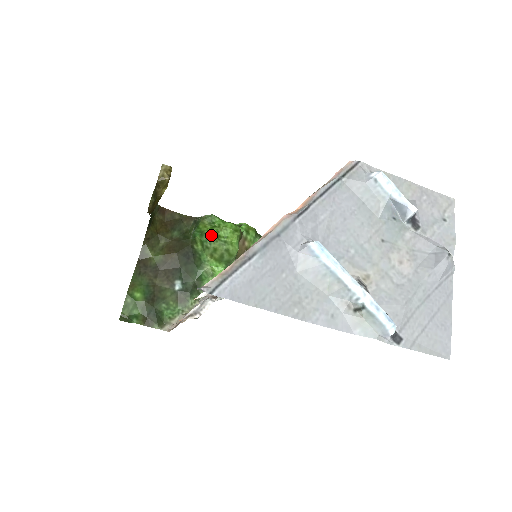
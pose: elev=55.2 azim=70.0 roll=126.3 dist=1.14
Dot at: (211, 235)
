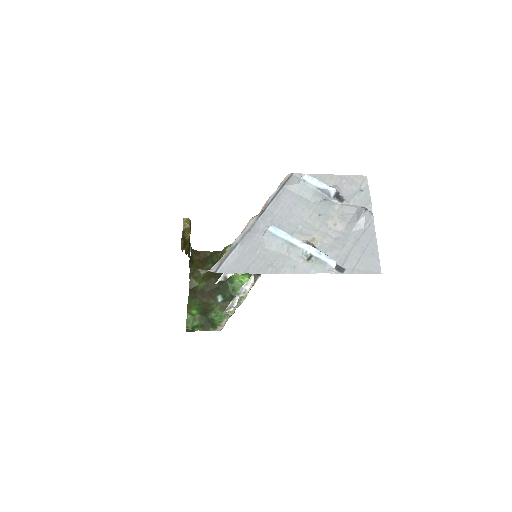
Dot at: occluded
